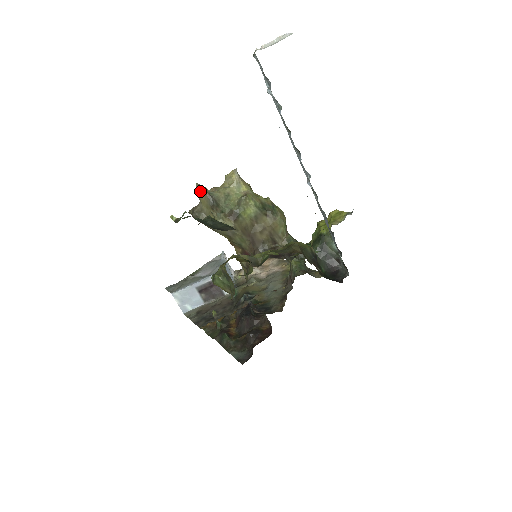
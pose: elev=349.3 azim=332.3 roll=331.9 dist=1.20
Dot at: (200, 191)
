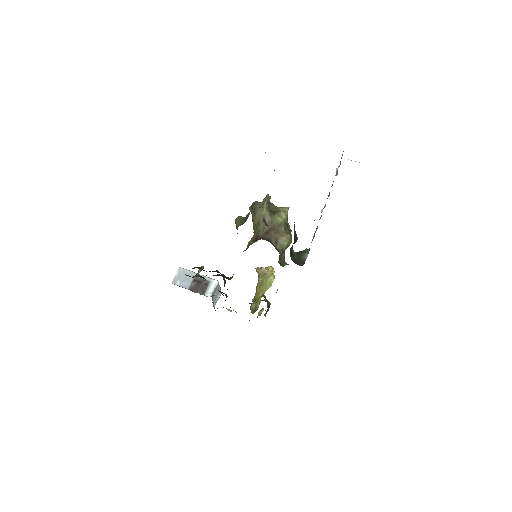
Dot at: (267, 196)
